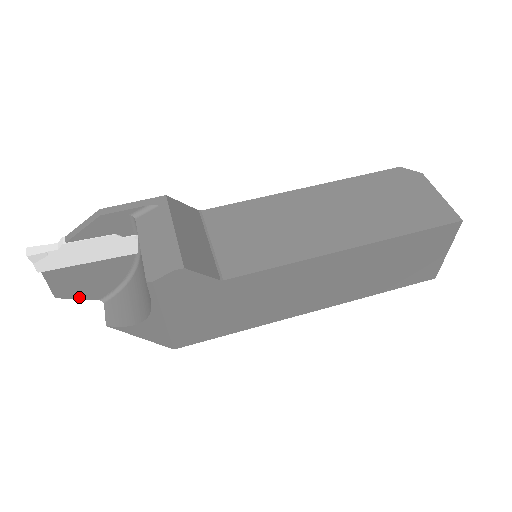
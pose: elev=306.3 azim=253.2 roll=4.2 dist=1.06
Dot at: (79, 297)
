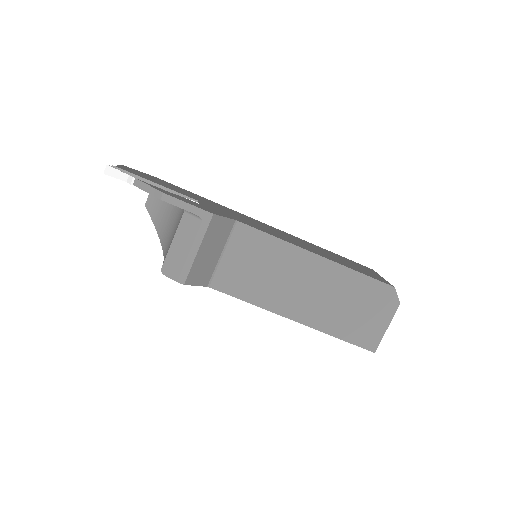
Dot at: occluded
